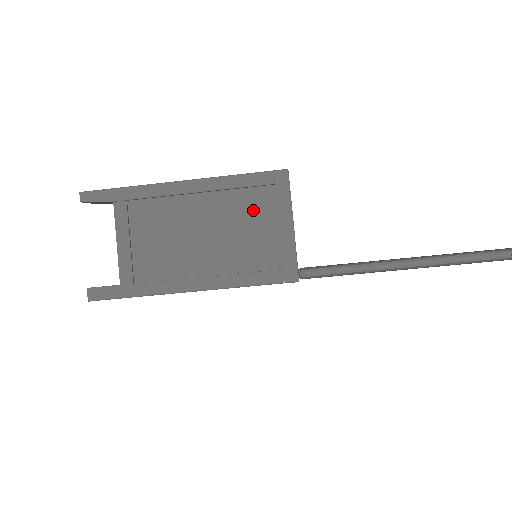
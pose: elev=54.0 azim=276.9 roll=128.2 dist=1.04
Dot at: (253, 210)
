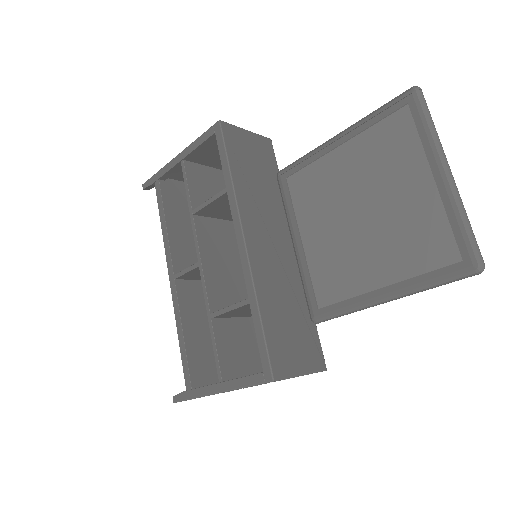
Dot at: occluded
